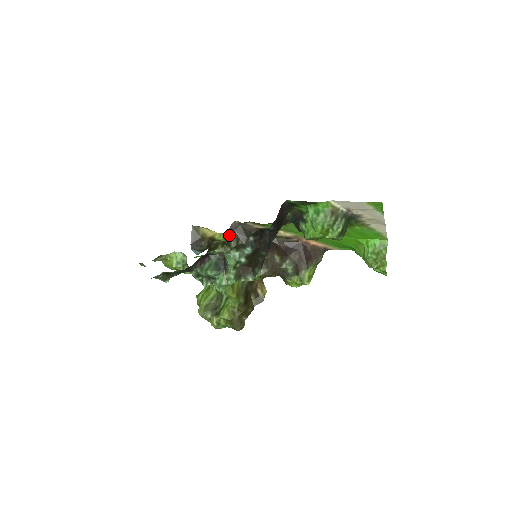
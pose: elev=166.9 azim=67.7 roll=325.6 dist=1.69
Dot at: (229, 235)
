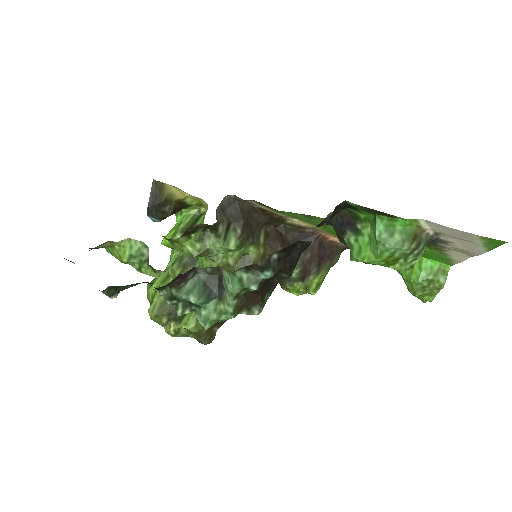
Dot at: (218, 215)
